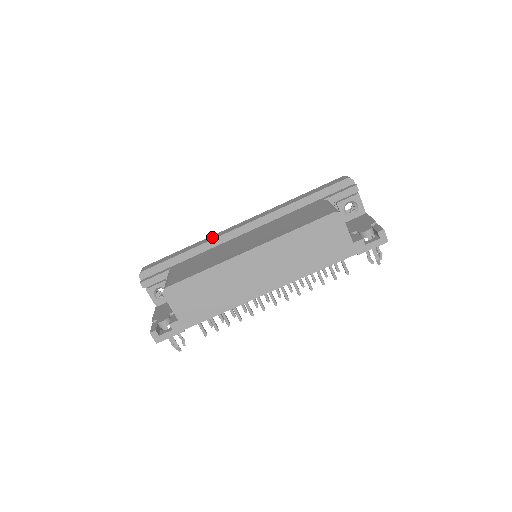
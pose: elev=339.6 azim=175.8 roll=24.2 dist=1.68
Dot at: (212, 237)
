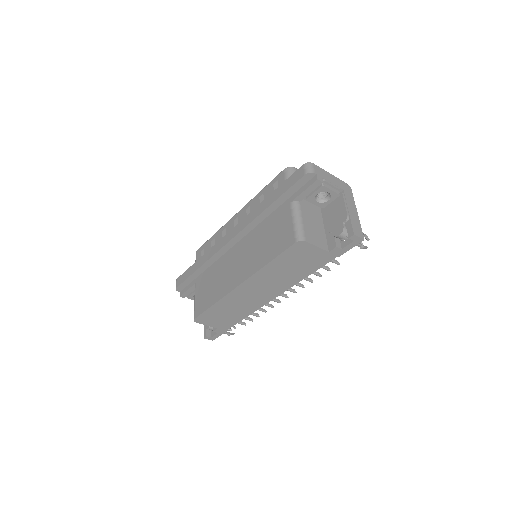
Dot at: (213, 251)
